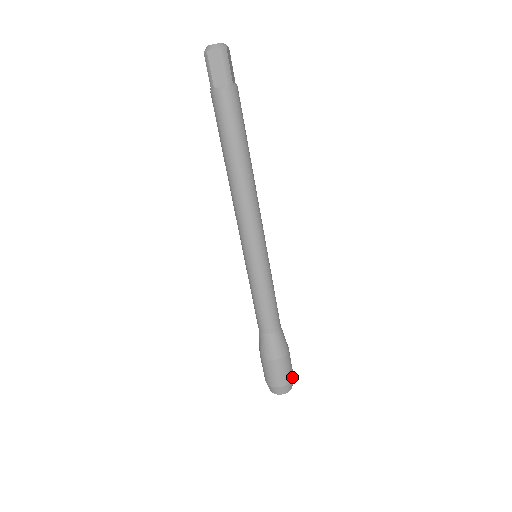
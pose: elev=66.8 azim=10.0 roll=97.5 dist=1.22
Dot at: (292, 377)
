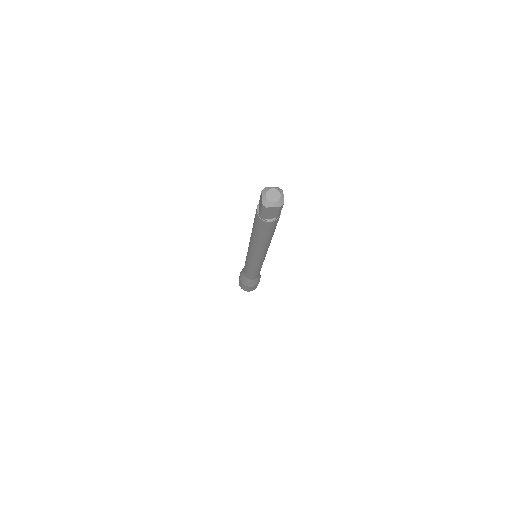
Dot at: occluded
